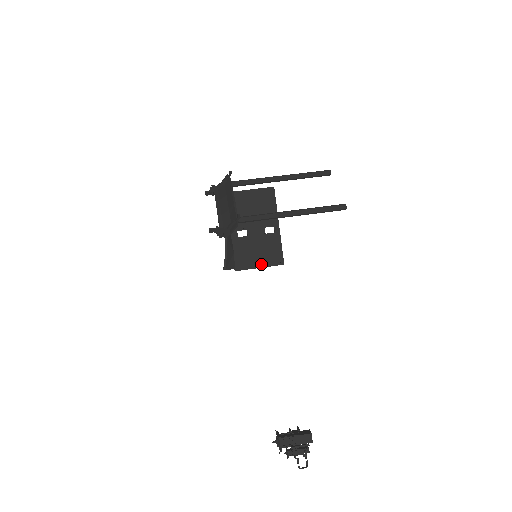
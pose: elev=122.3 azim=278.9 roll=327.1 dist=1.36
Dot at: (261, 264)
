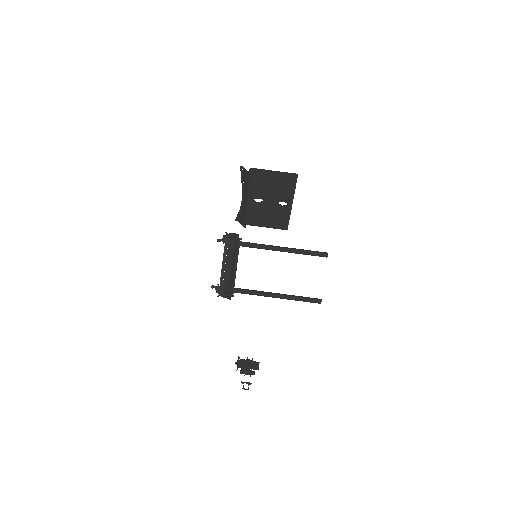
Dot at: (268, 225)
